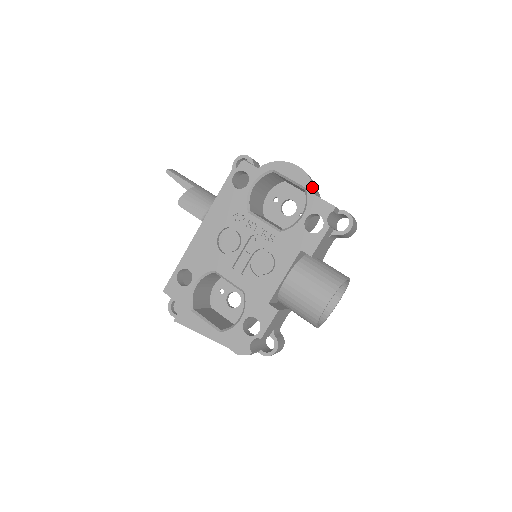
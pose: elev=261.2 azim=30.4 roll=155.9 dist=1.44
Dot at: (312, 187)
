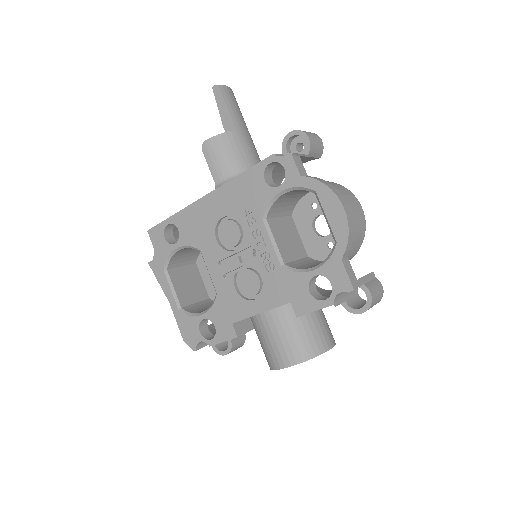
Dot at: (344, 248)
